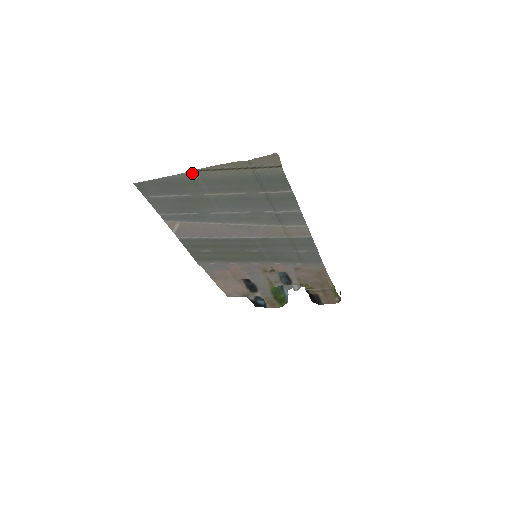
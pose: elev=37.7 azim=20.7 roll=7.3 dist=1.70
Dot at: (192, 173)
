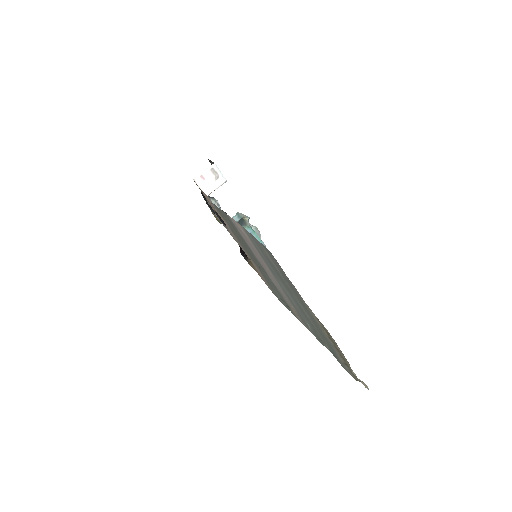
Dot at: (317, 319)
